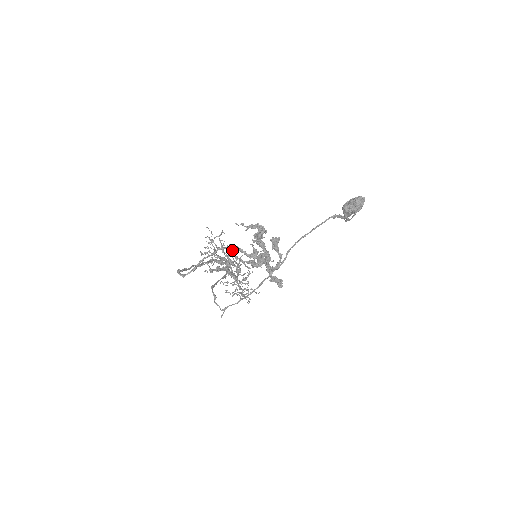
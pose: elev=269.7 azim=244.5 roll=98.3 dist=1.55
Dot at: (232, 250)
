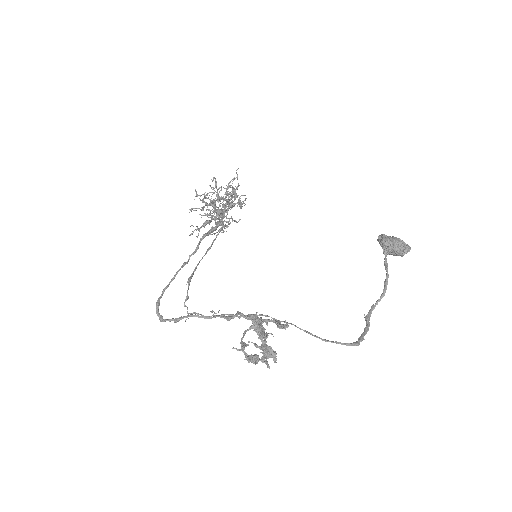
Dot at: (230, 317)
